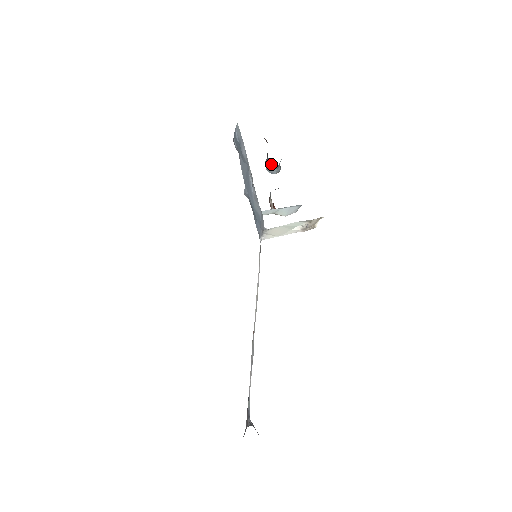
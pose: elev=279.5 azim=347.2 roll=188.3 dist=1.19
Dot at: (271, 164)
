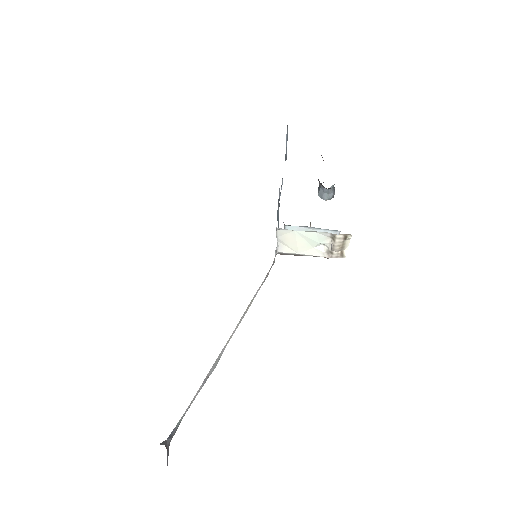
Dot at: (320, 183)
